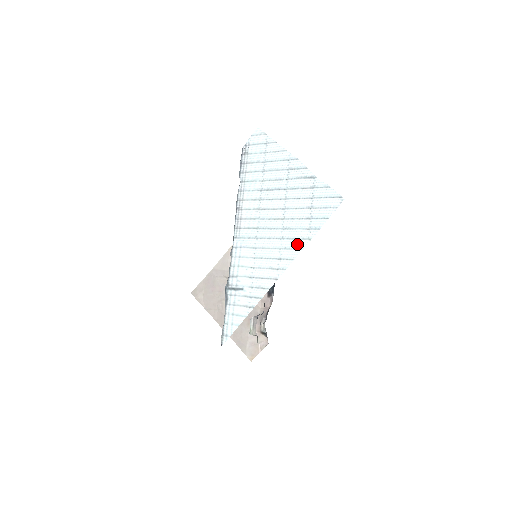
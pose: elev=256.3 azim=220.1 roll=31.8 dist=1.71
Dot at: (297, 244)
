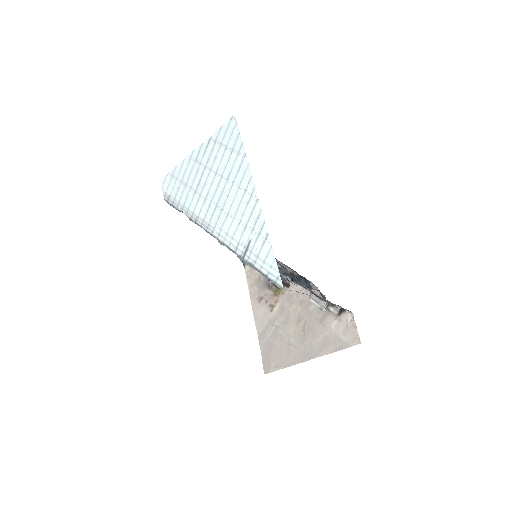
Dot at: (243, 169)
